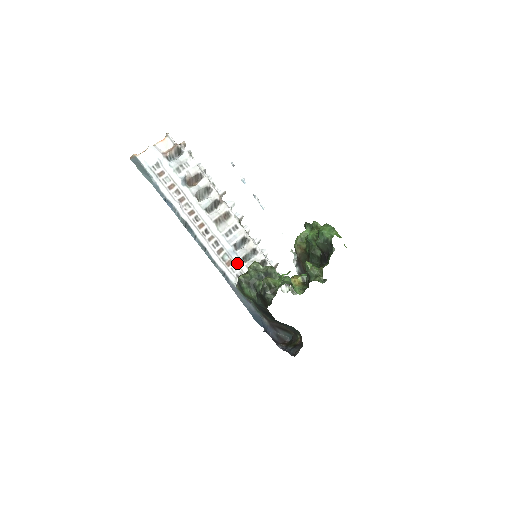
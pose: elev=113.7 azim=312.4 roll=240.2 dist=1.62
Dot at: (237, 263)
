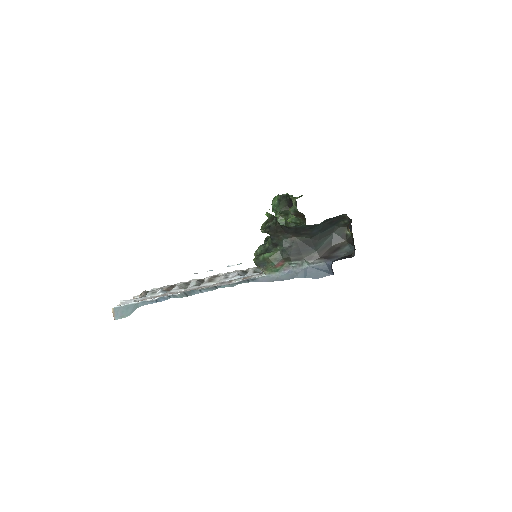
Dot at: (252, 276)
